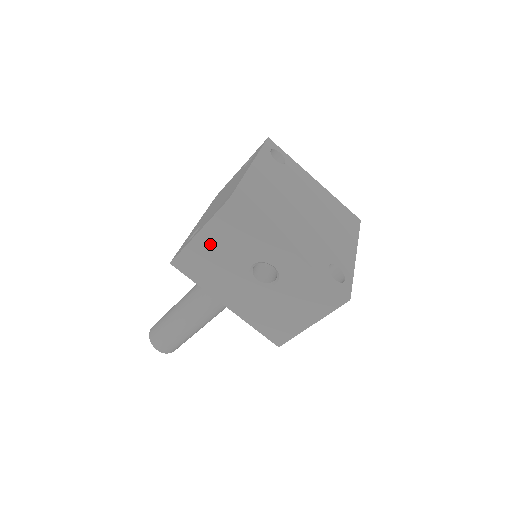
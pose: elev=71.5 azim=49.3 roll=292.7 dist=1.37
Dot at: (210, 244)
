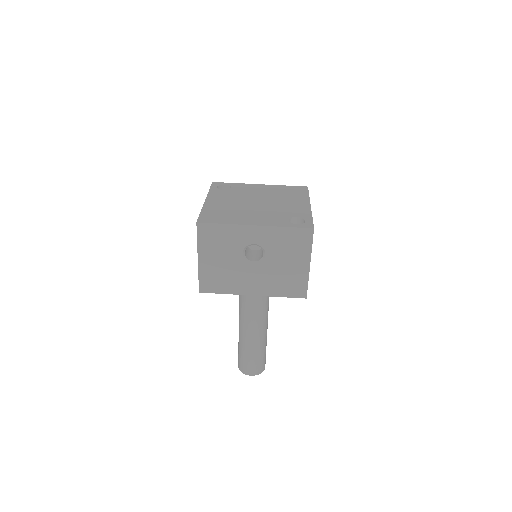
Dot at: (210, 260)
